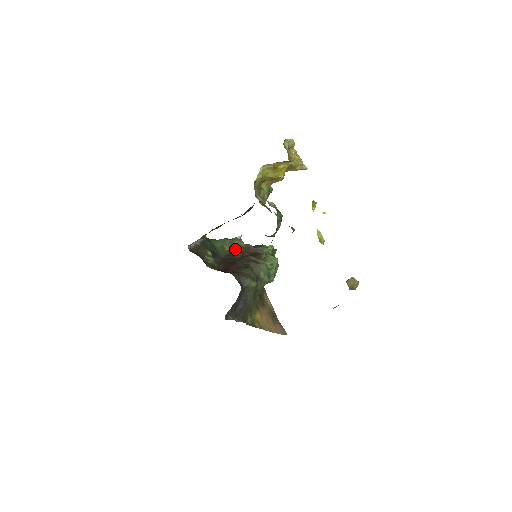
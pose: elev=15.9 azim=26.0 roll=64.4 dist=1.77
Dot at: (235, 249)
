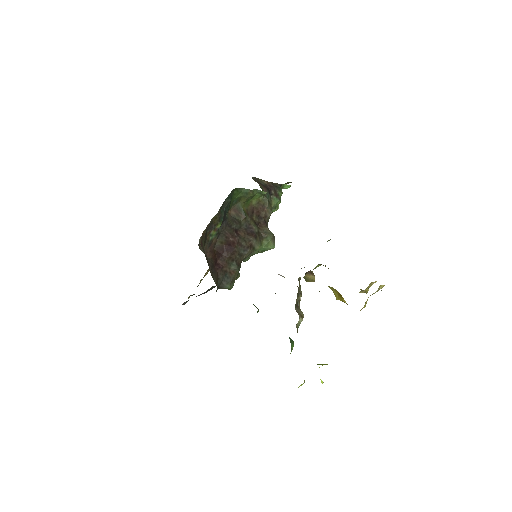
Dot at: (250, 203)
